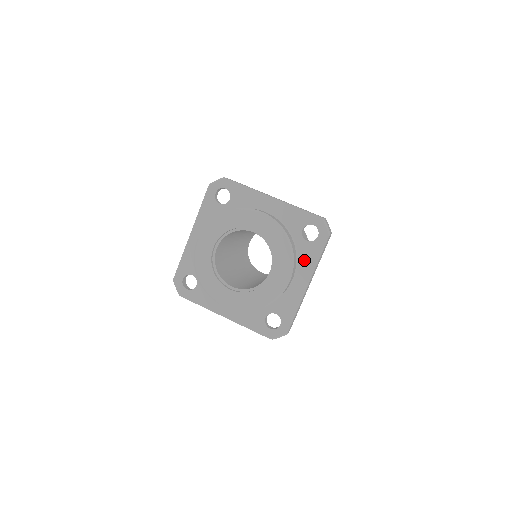
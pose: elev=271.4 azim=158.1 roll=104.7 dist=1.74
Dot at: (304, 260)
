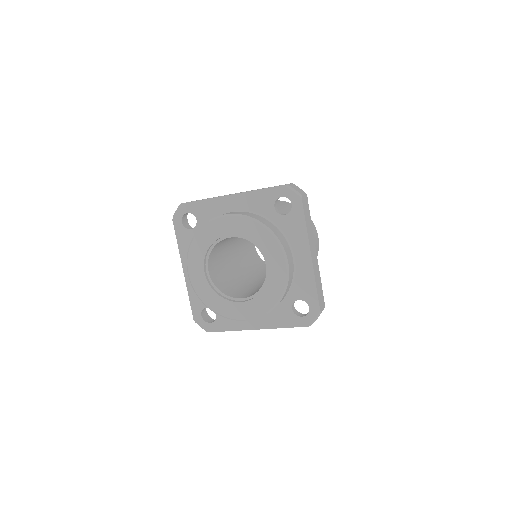
Dot at: (293, 234)
